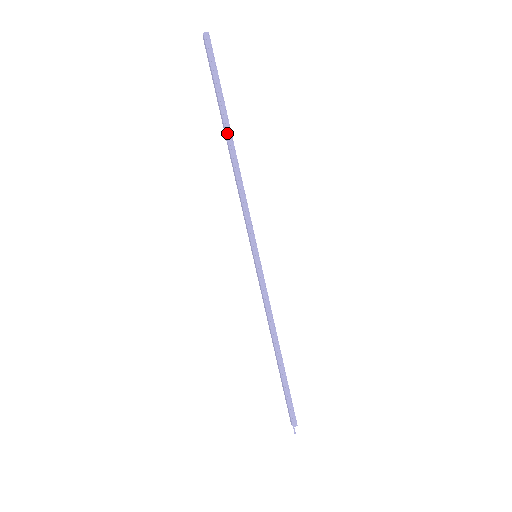
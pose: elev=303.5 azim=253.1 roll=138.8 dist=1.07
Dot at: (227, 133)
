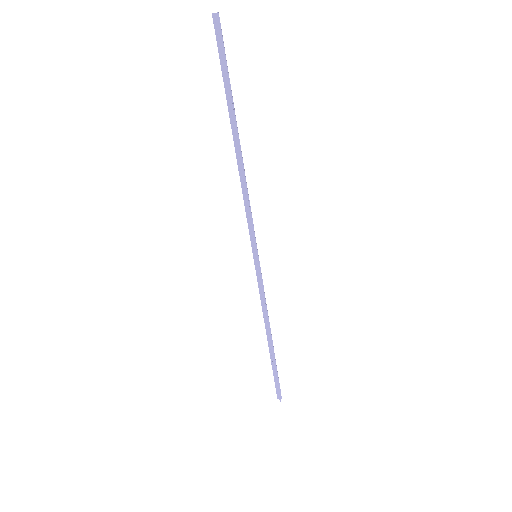
Dot at: (233, 133)
